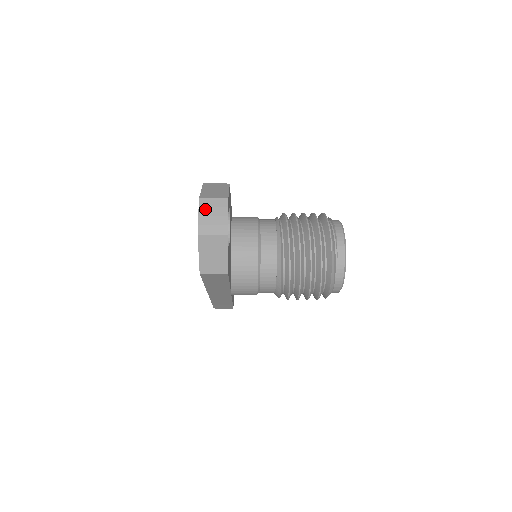
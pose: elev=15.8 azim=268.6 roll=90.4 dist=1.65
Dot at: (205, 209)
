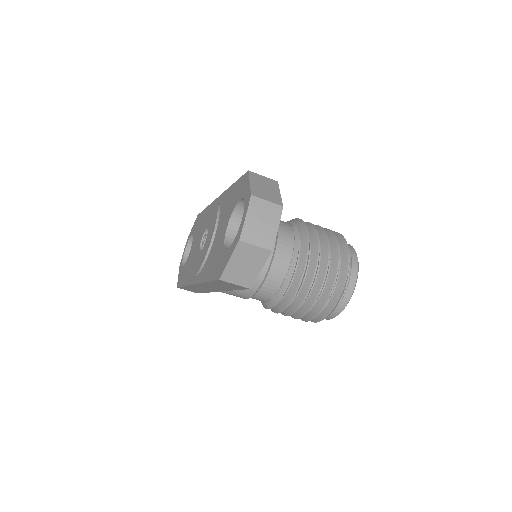
Dot at: (255, 211)
